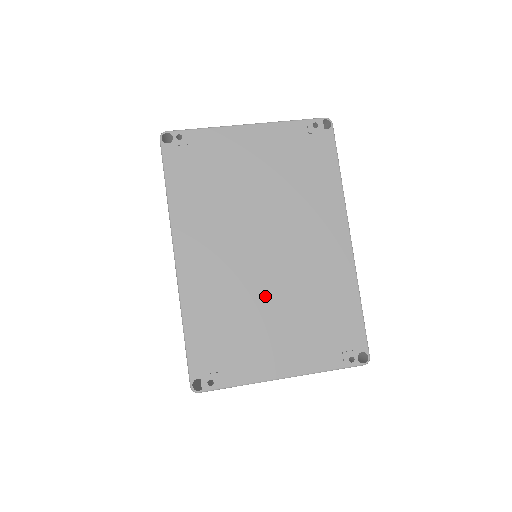
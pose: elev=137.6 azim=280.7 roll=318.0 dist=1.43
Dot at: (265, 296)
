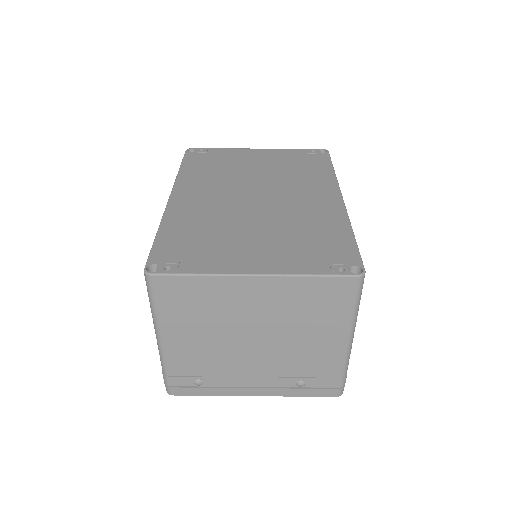
Dot at: (248, 221)
